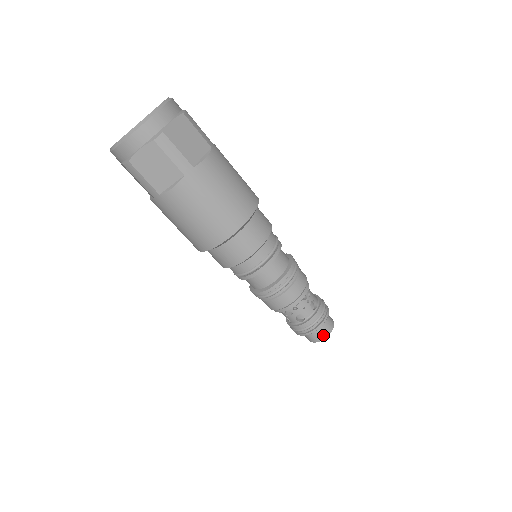
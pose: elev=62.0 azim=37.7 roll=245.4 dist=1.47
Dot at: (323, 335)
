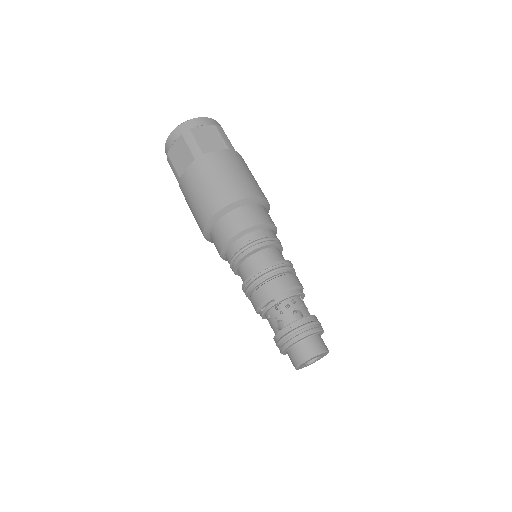
Dot at: (320, 347)
